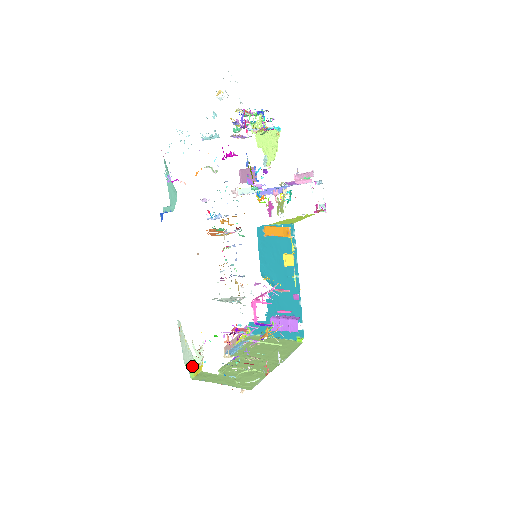
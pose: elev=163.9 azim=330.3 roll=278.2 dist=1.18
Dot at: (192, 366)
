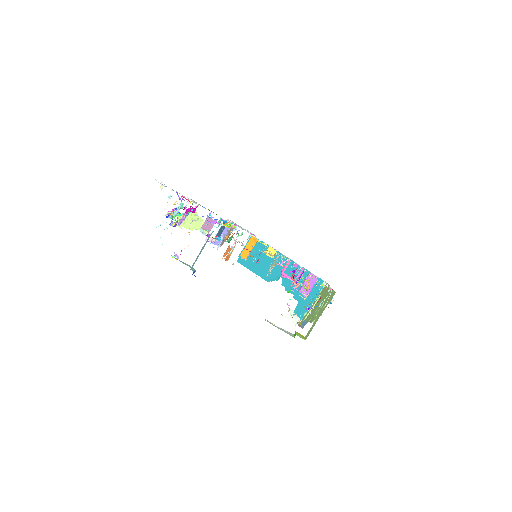
Dot at: (298, 335)
